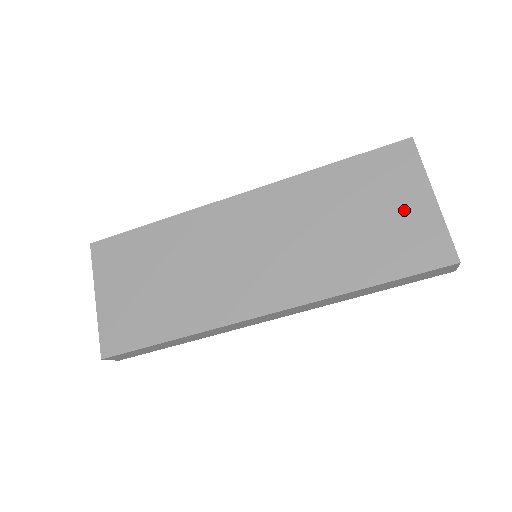
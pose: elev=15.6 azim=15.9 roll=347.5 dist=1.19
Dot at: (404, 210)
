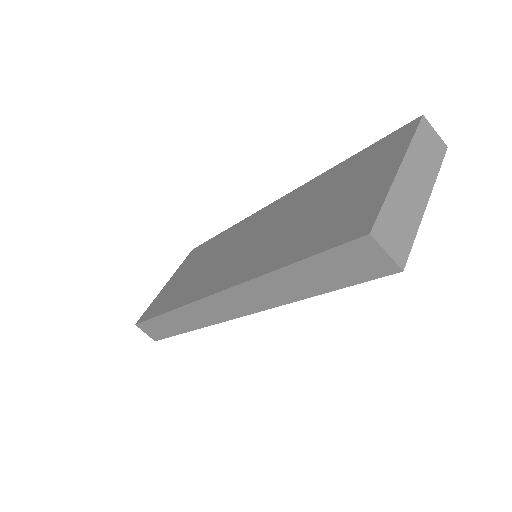
Dot at: (362, 187)
